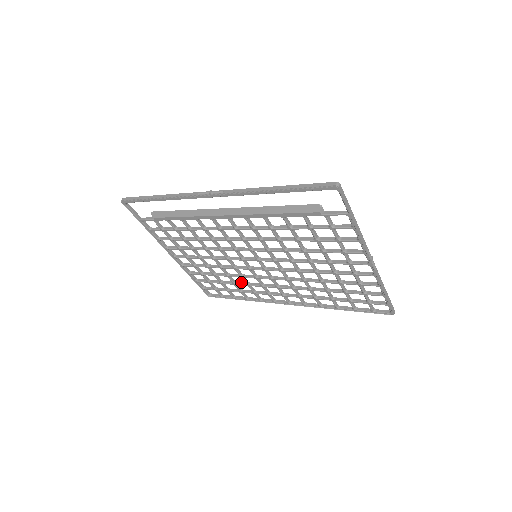
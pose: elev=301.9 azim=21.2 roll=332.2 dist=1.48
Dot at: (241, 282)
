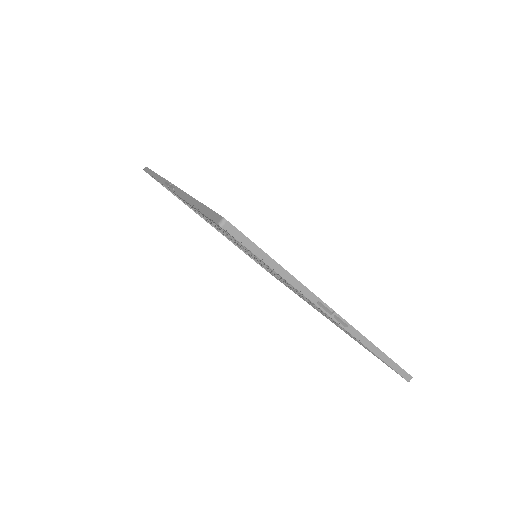
Dot at: occluded
